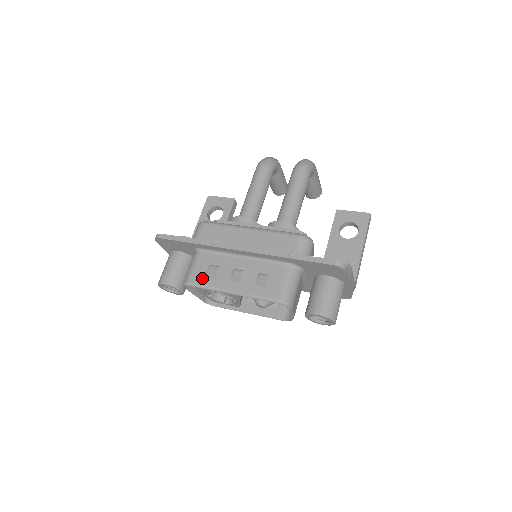
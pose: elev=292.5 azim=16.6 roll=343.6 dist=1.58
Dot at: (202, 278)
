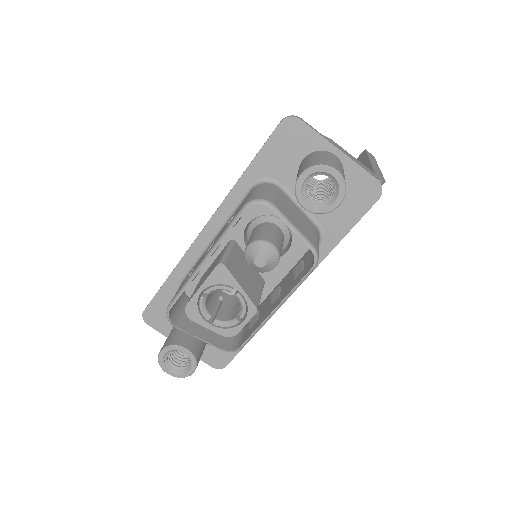
Dot at: (179, 289)
